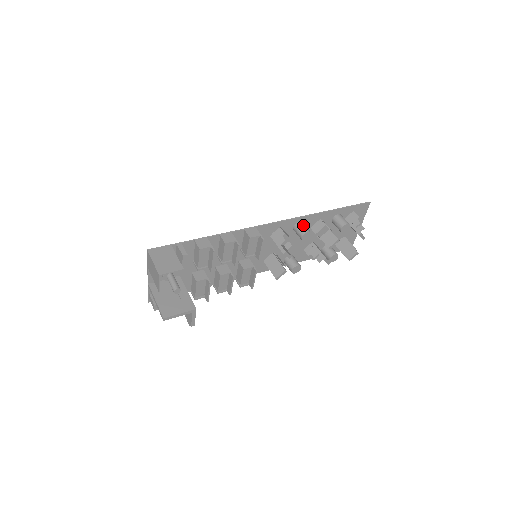
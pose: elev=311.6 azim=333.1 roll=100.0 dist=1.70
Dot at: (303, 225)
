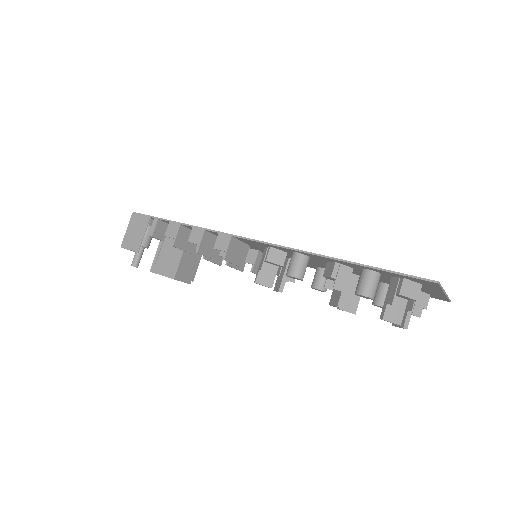
Dot at: (296, 261)
